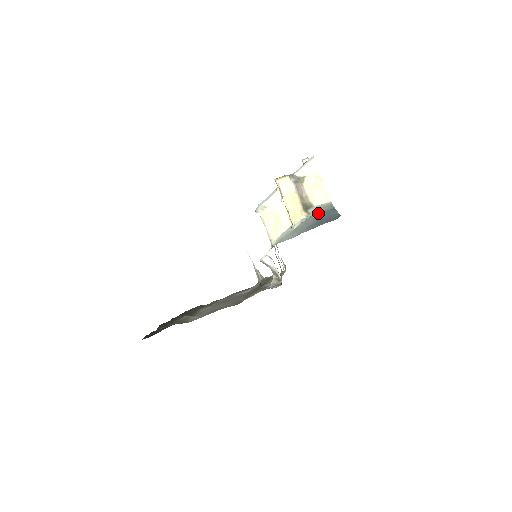
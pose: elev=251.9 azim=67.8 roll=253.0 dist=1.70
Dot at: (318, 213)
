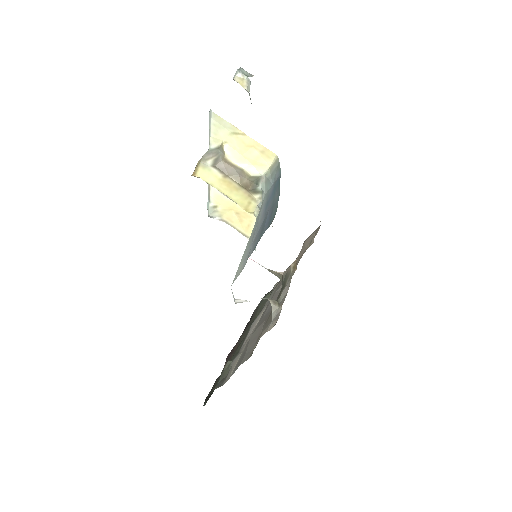
Dot at: (268, 190)
